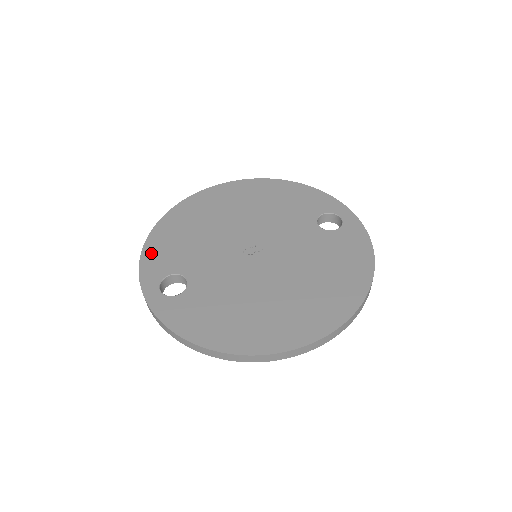
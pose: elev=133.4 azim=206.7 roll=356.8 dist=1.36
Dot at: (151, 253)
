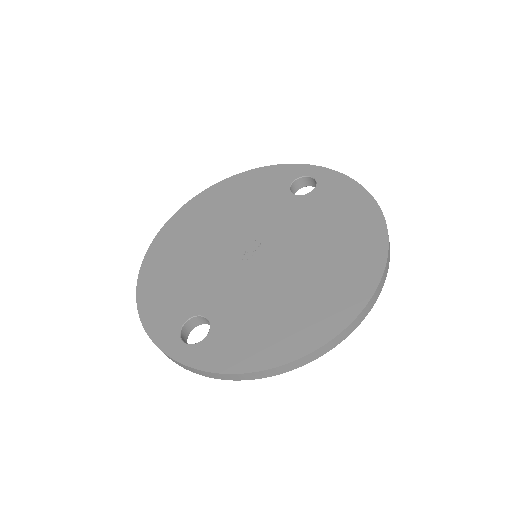
Dot at: (151, 314)
